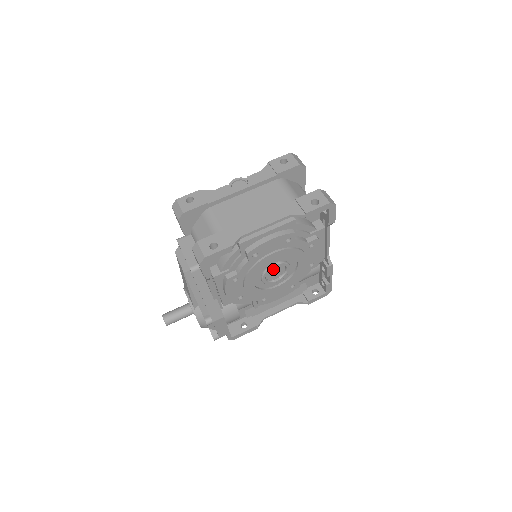
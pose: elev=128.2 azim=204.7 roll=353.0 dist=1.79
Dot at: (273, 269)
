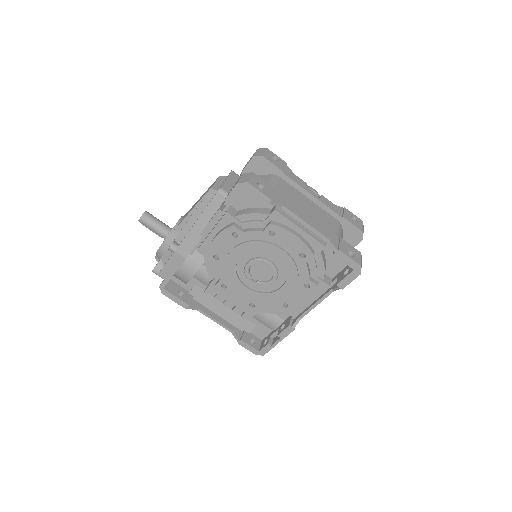
Dot at: (264, 267)
